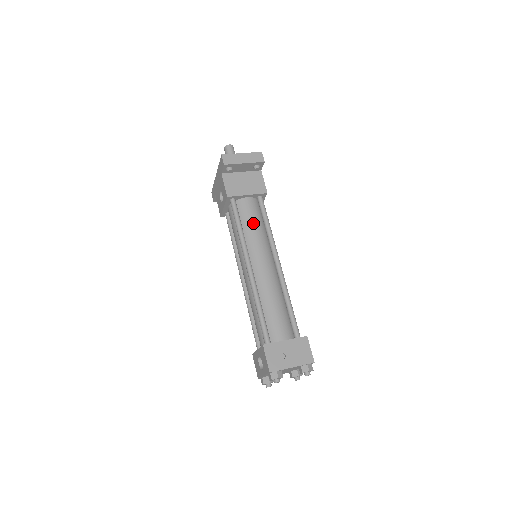
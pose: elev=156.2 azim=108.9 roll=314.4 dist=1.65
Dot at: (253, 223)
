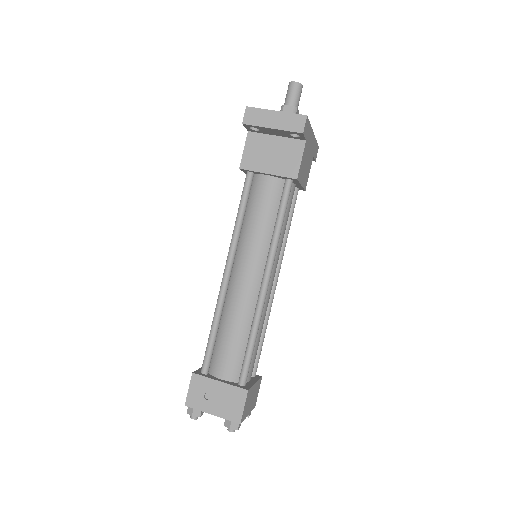
Dot at: (259, 216)
